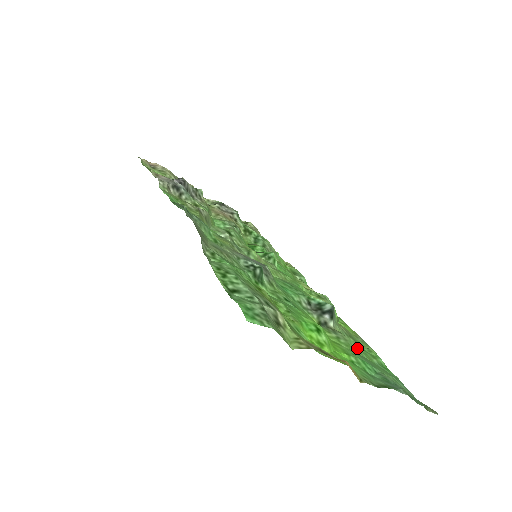
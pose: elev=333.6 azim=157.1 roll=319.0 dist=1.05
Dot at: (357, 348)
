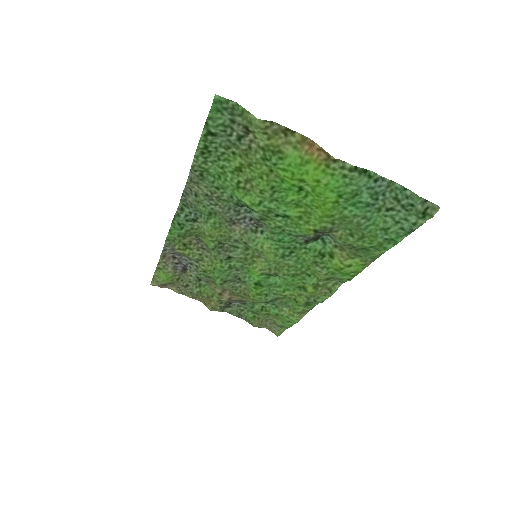
Dot at: (355, 229)
